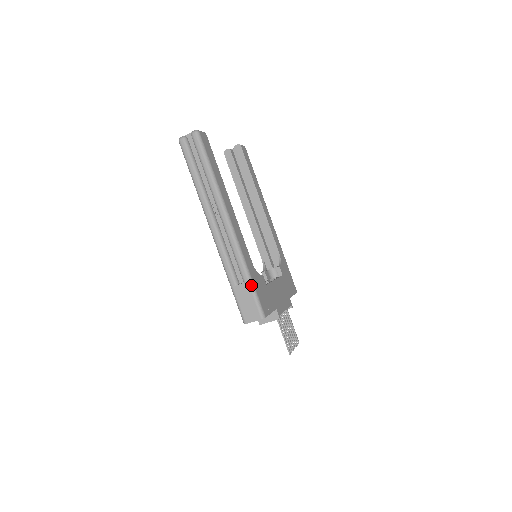
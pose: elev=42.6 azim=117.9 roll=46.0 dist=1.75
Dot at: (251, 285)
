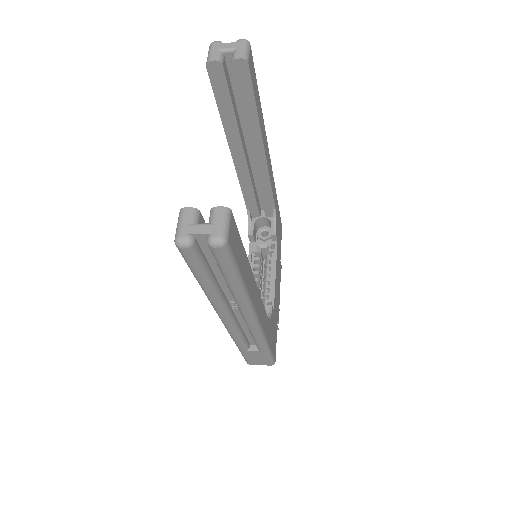
Dot at: (268, 352)
